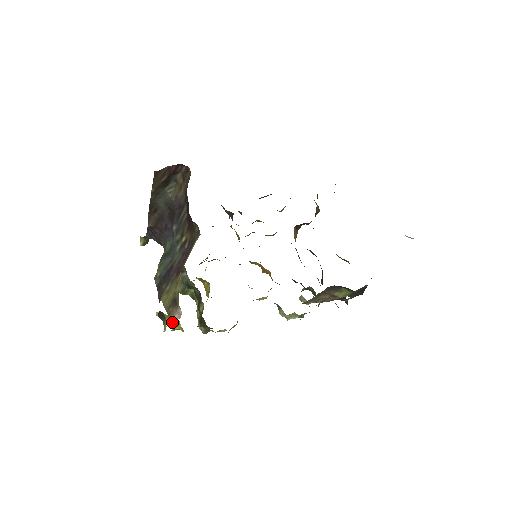
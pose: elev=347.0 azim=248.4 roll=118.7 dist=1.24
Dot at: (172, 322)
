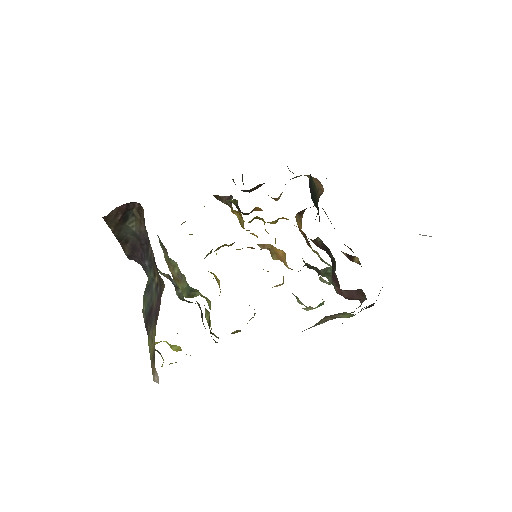
Dot at: (173, 347)
